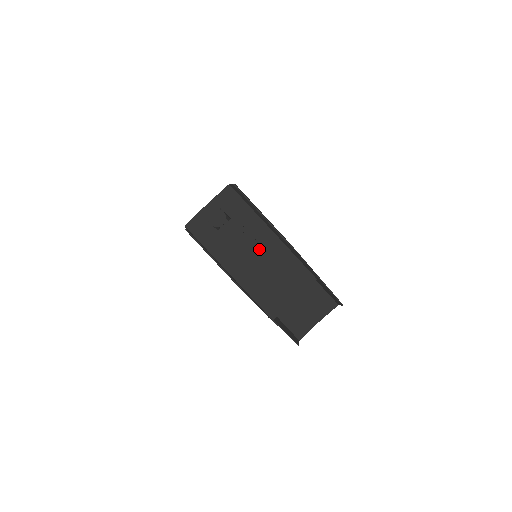
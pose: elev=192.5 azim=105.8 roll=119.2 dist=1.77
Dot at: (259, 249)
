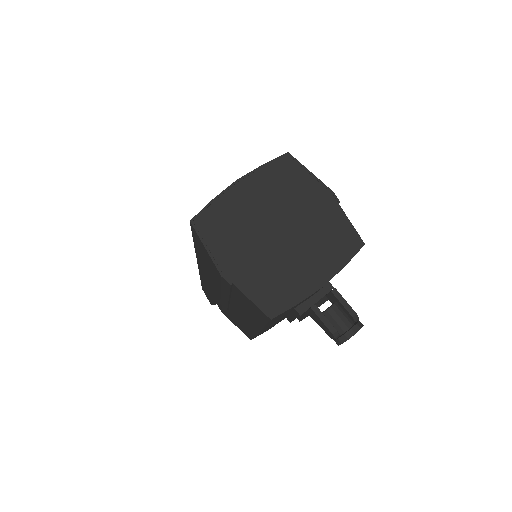
Dot at: occluded
